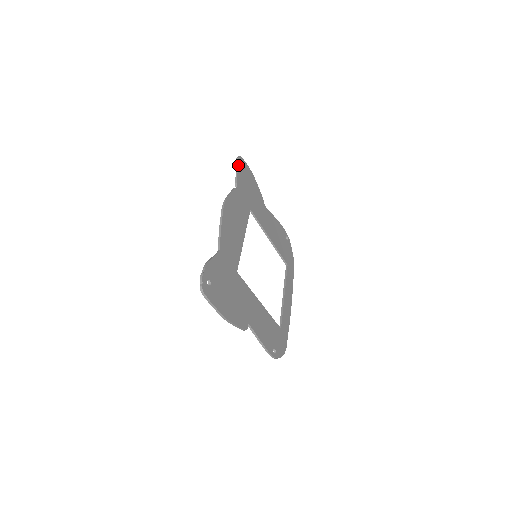
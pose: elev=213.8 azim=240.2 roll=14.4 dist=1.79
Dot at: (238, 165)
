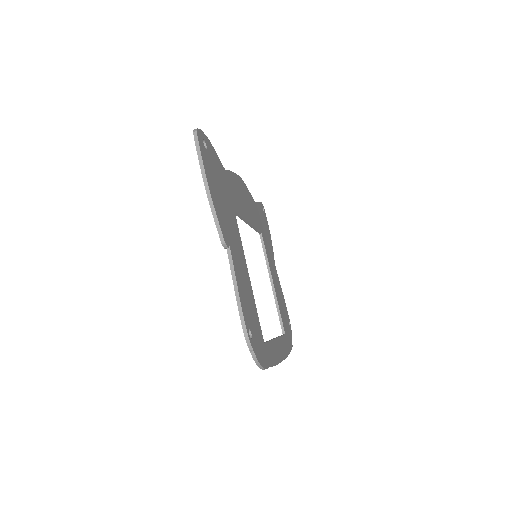
Dot at: (260, 203)
